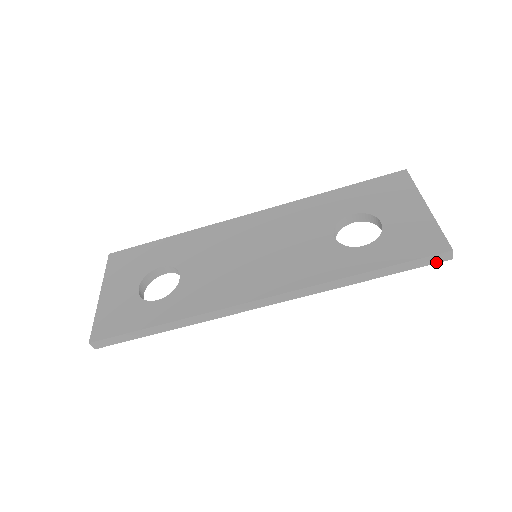
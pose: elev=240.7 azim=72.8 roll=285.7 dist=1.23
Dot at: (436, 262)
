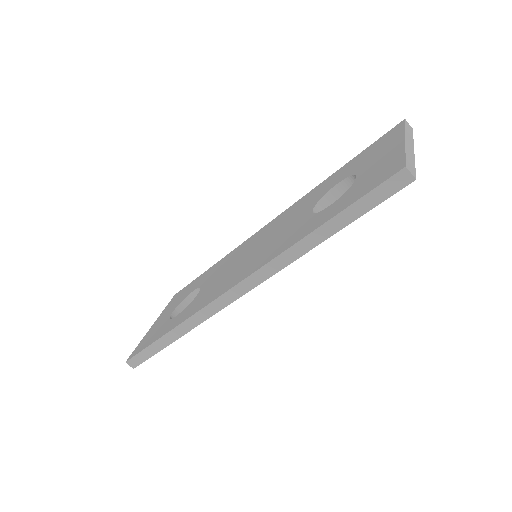
Dot at: (396, 190)
